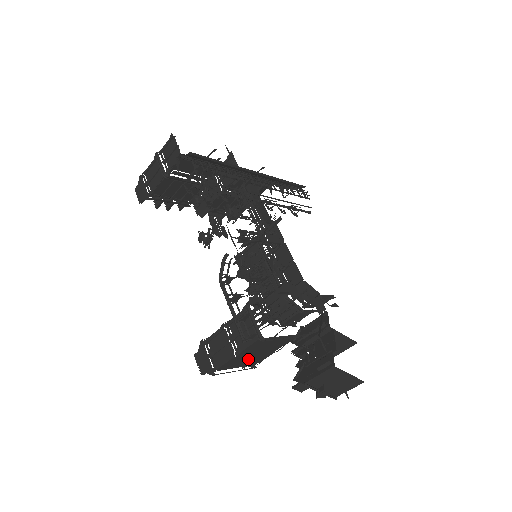
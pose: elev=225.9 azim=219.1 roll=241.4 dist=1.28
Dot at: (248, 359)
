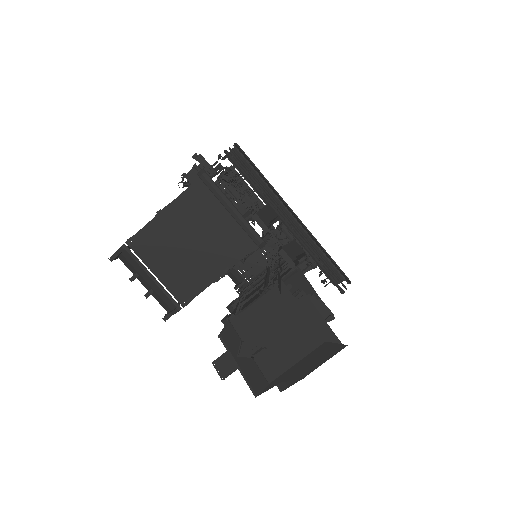
Dot at: (175, 257)
